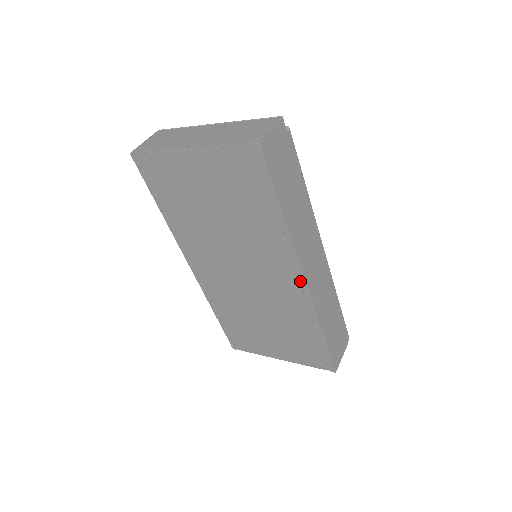
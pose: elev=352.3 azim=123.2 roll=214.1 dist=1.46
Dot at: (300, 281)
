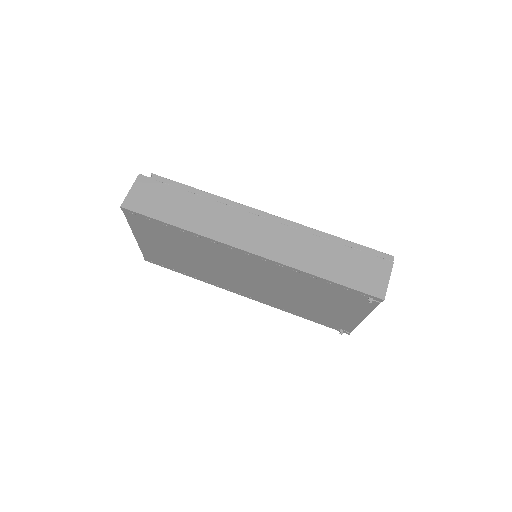
Dot at: (249, 255)
